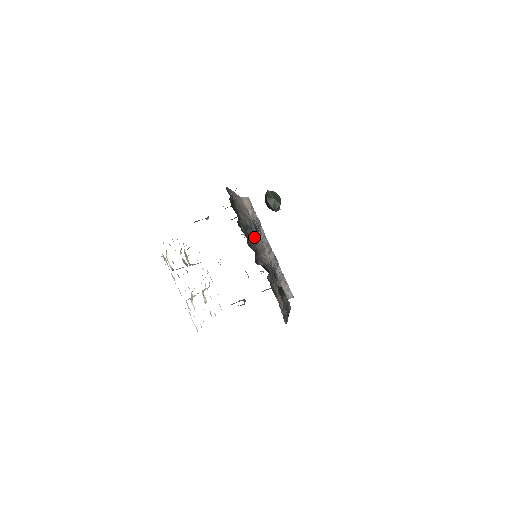
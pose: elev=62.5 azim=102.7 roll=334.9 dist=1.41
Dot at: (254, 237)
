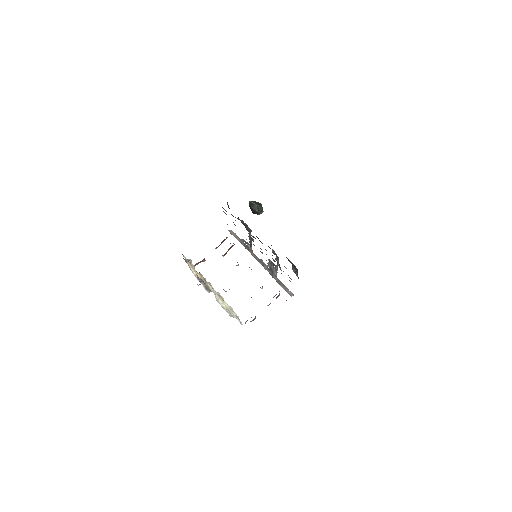
Dot at: occluded
